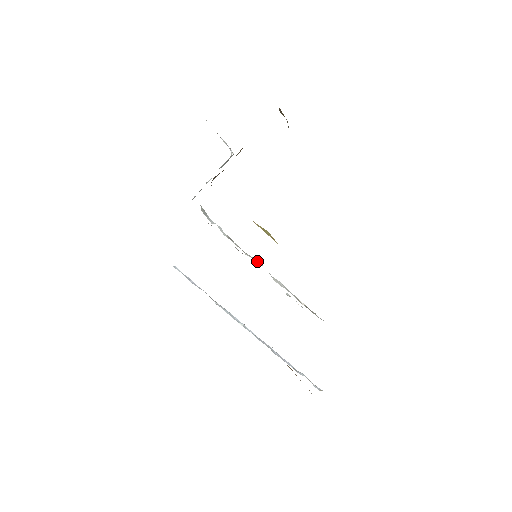
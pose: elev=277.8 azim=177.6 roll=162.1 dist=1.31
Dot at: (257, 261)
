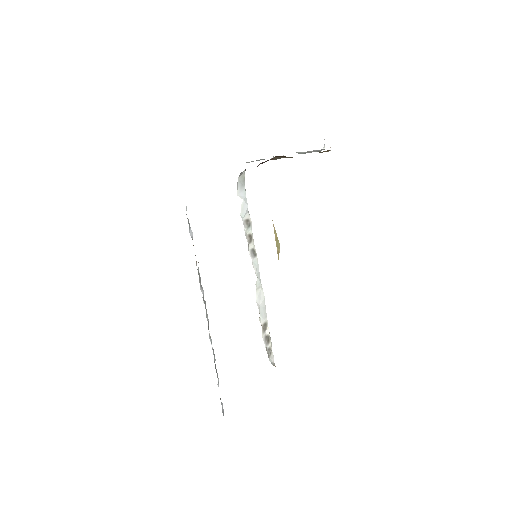
Dot at: (257, 261)
